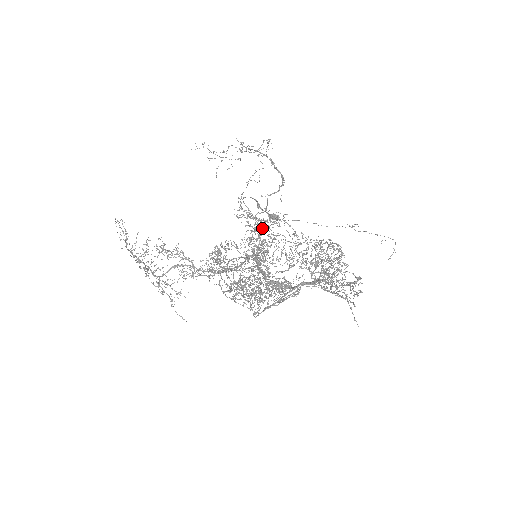
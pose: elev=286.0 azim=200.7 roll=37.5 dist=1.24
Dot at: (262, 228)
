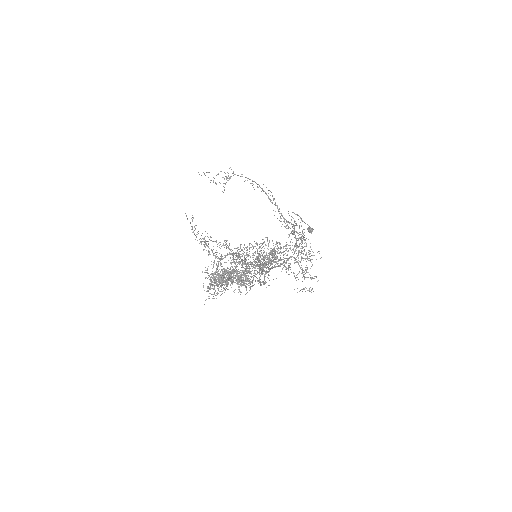
Dot at: occluded
